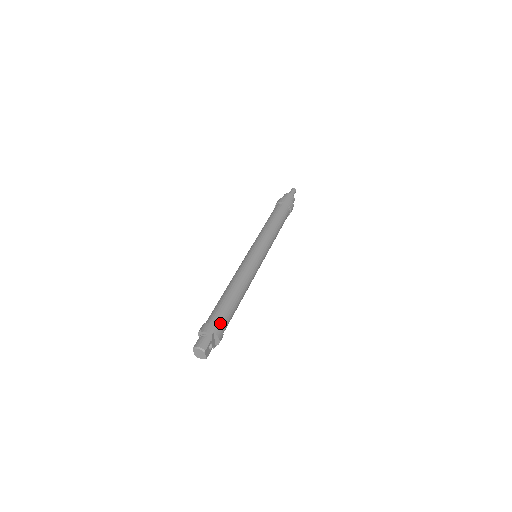
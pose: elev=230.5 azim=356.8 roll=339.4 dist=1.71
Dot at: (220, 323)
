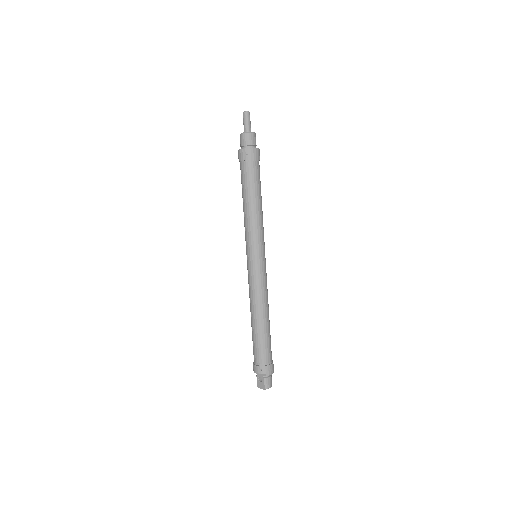
Dot at: occluded
